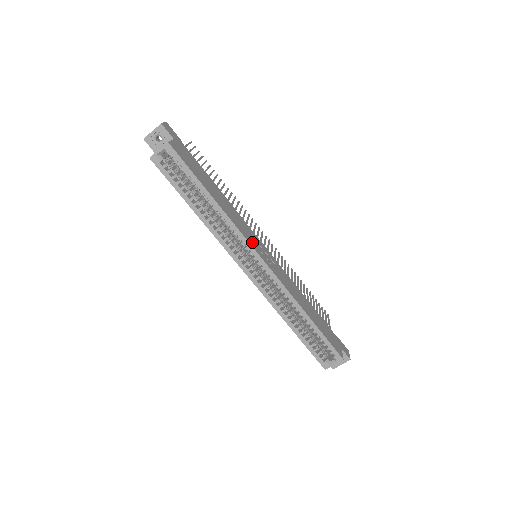
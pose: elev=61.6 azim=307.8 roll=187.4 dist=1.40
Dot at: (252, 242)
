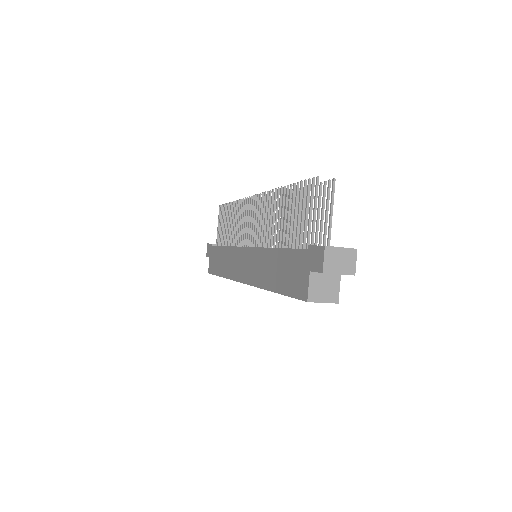
Dot at: occluded
